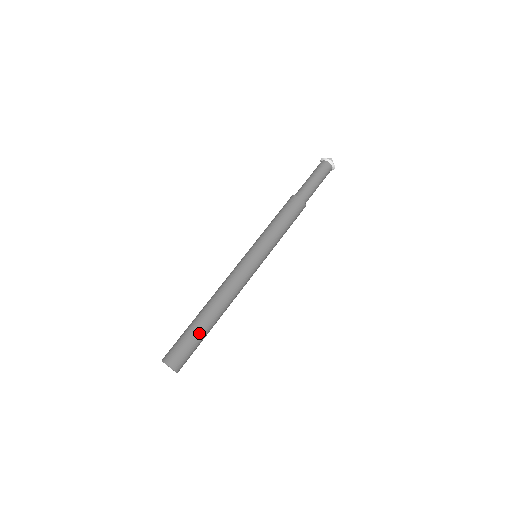
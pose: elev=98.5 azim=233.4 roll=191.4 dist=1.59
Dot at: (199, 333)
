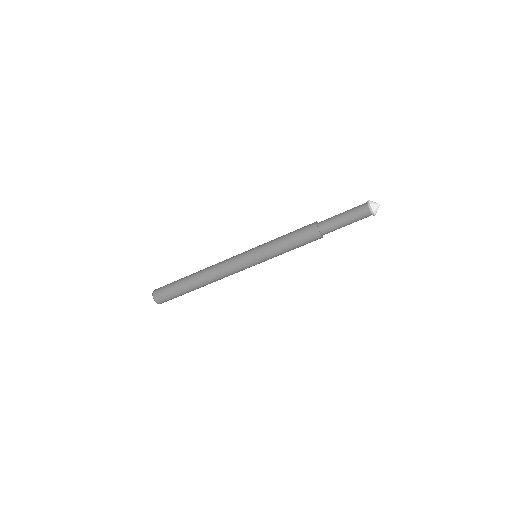
Dot at: (183, 291)
